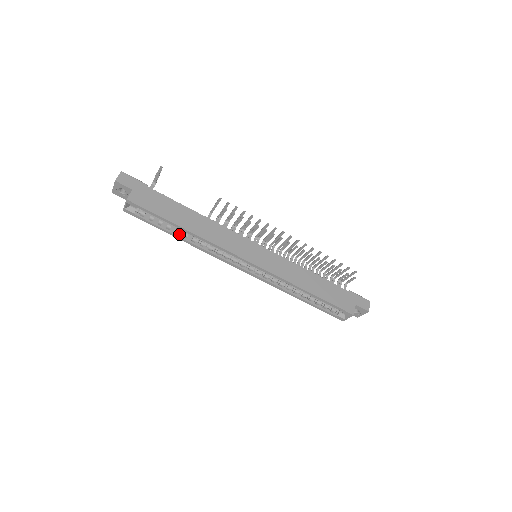
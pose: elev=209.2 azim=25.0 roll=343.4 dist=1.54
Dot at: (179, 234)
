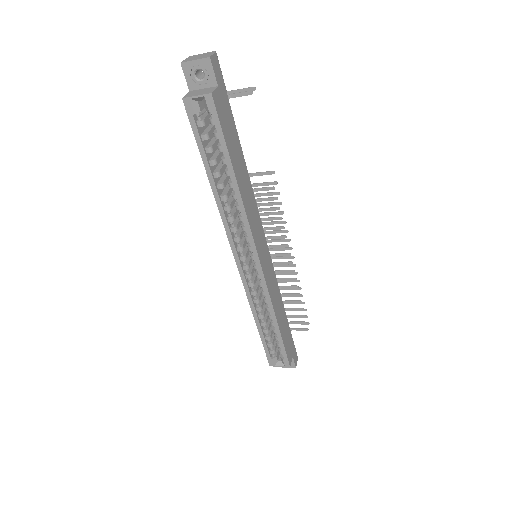
Dot at: (215, 178)
